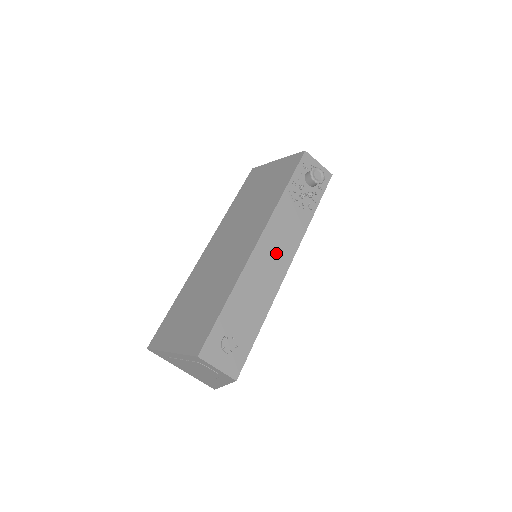
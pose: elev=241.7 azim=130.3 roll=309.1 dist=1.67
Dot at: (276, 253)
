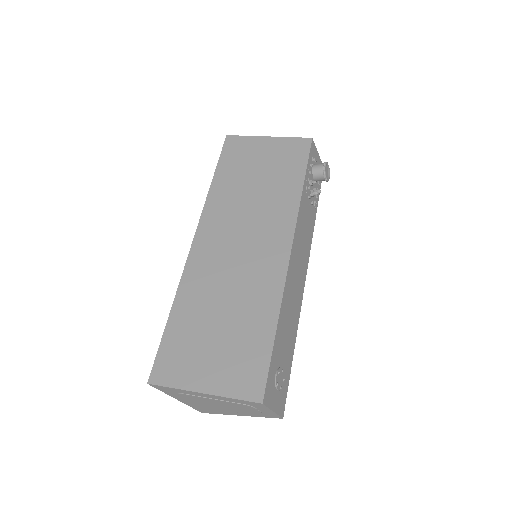
Dot at: (300, 262)
